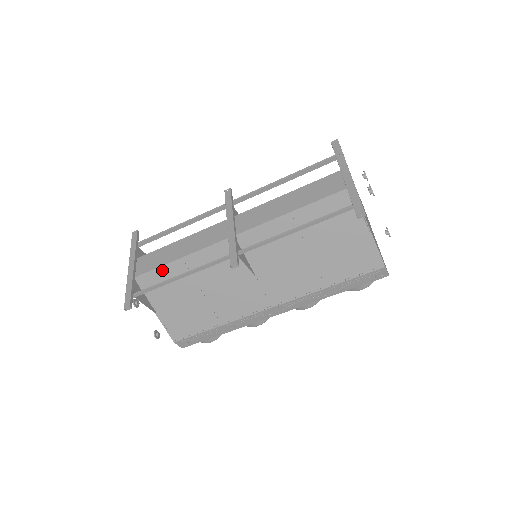
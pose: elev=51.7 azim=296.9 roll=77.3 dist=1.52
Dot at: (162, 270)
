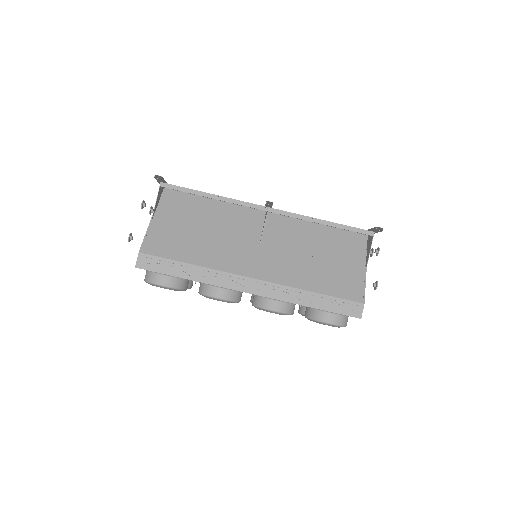
Dot at: (192, 197)
